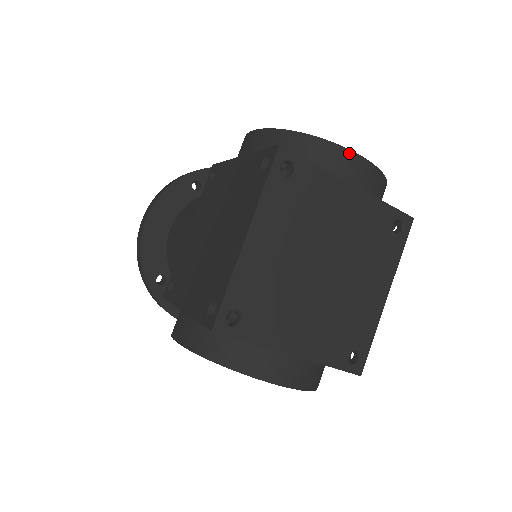
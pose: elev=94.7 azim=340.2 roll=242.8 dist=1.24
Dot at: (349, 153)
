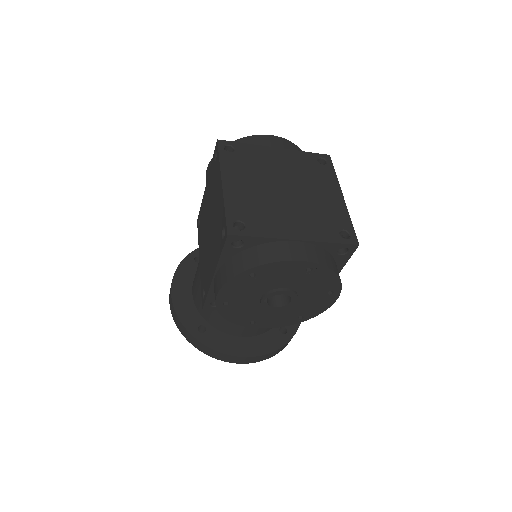
Dot at: (264, 136)
